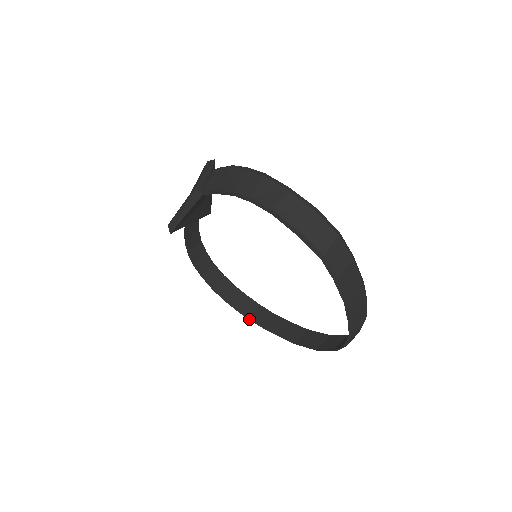
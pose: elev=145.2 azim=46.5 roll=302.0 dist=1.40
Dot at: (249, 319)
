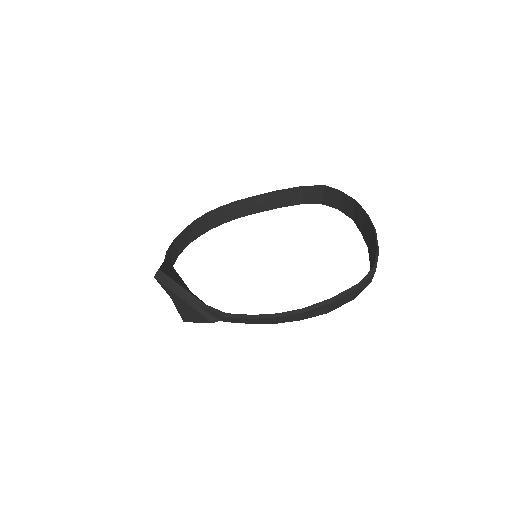
Dot at: occluded
